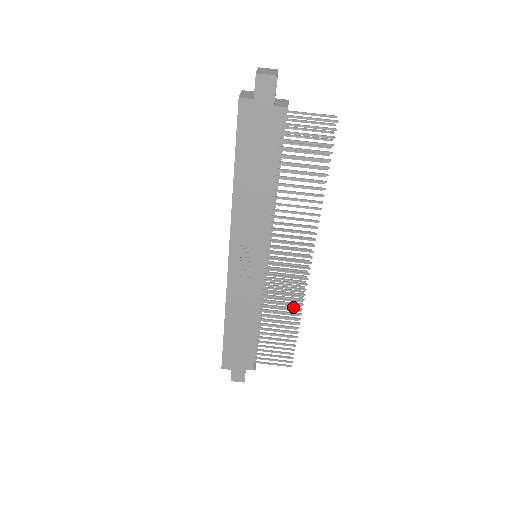
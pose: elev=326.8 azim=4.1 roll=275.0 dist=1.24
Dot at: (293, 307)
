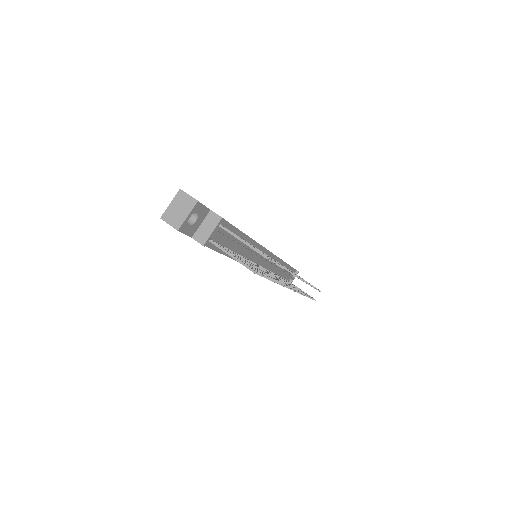
Dot at: (297, 289)
